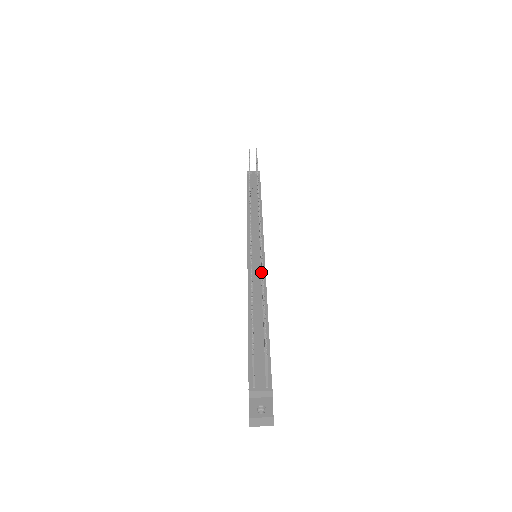
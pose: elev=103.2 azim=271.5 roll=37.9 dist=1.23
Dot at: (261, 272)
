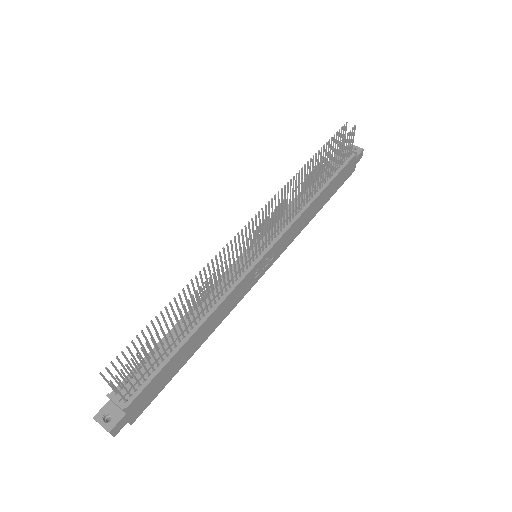
Dot at: (215, 284)
